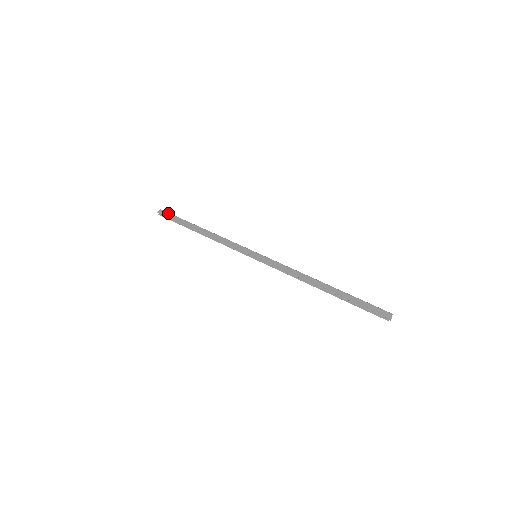
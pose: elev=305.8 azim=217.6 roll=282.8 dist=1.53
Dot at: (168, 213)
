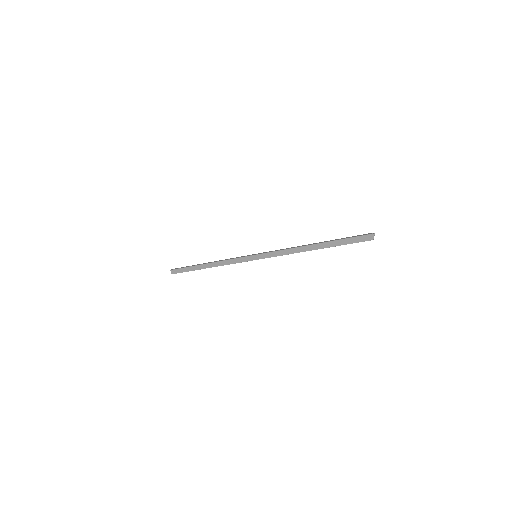
Dot at: (177, 270)
